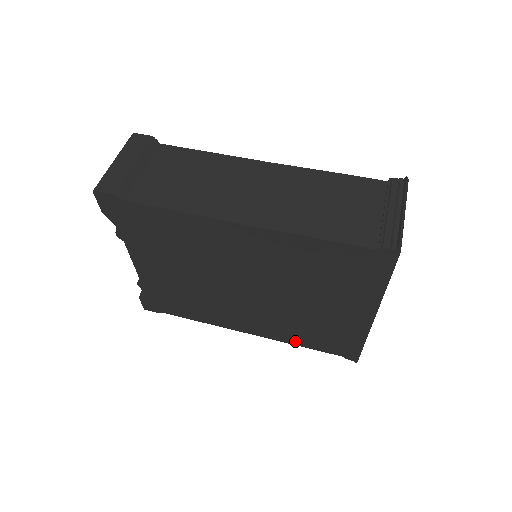
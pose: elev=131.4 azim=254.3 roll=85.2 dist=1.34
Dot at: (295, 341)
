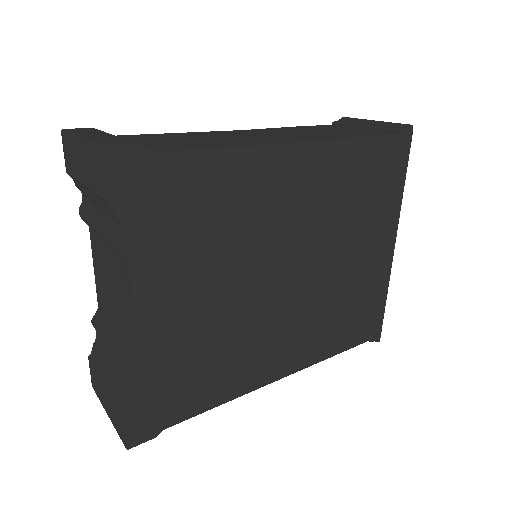
Dot at: (329, 349)
